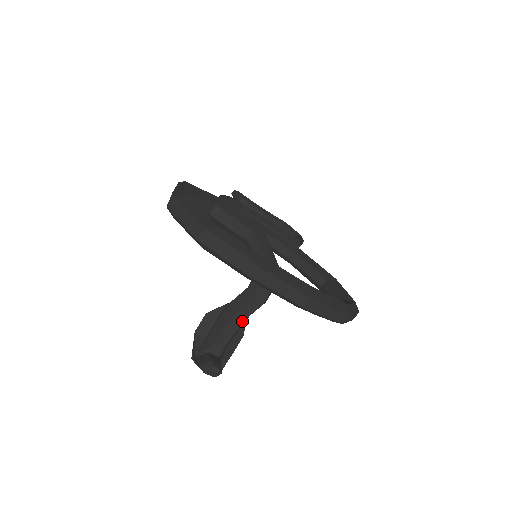
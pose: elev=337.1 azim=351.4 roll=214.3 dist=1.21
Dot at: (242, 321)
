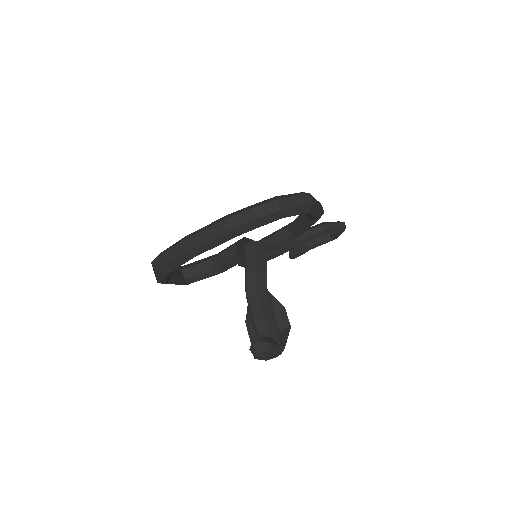
Dot at: (257, 296)
